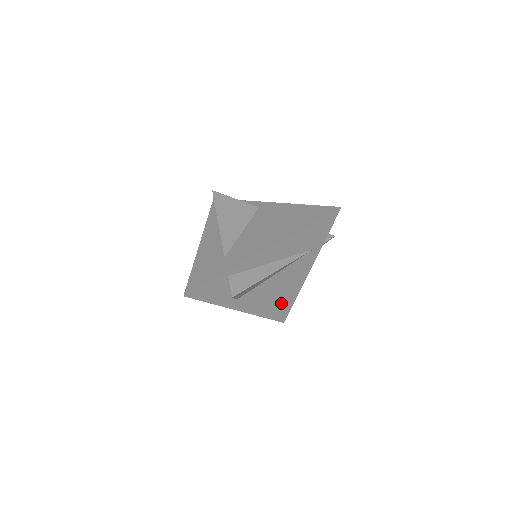
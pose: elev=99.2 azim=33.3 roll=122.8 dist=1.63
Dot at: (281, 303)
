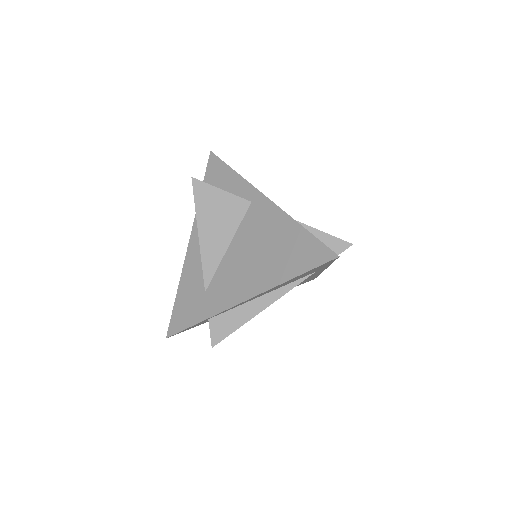
Dot at: occluded
